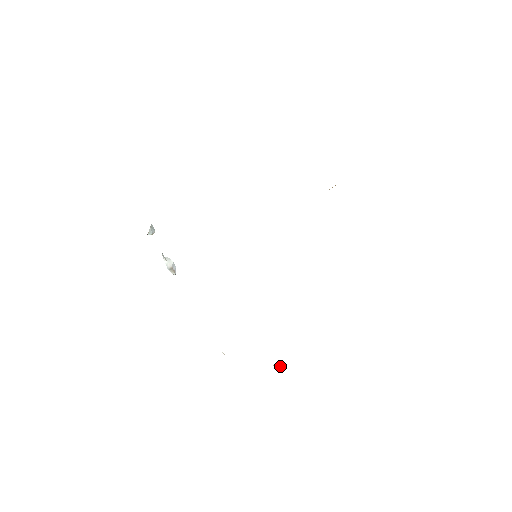
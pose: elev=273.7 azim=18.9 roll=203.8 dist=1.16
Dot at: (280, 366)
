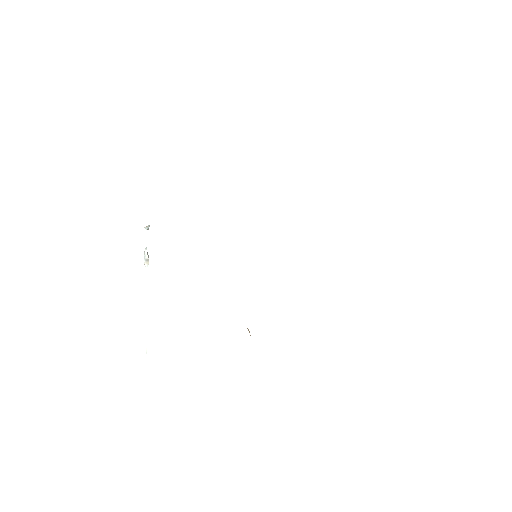
Dot at: (249, 331)
